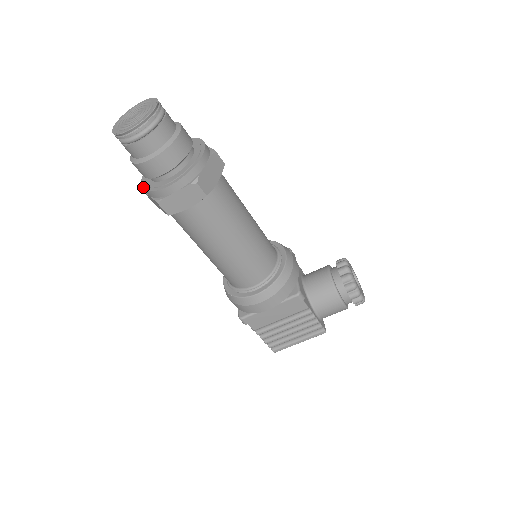
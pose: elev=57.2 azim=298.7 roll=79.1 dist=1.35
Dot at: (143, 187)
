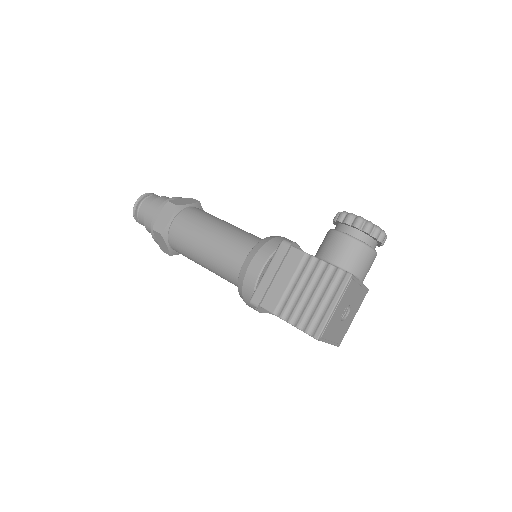
Dot at: (154, 239)
